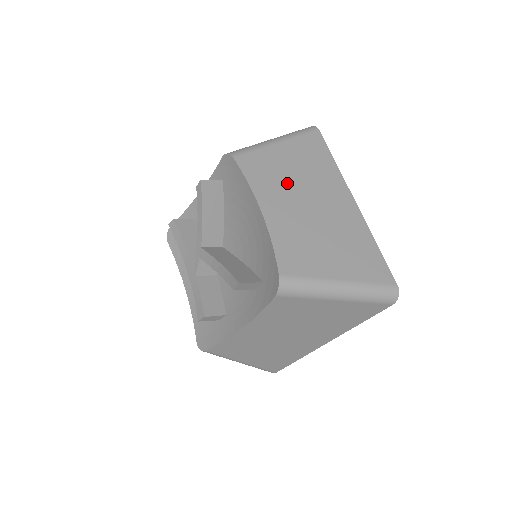
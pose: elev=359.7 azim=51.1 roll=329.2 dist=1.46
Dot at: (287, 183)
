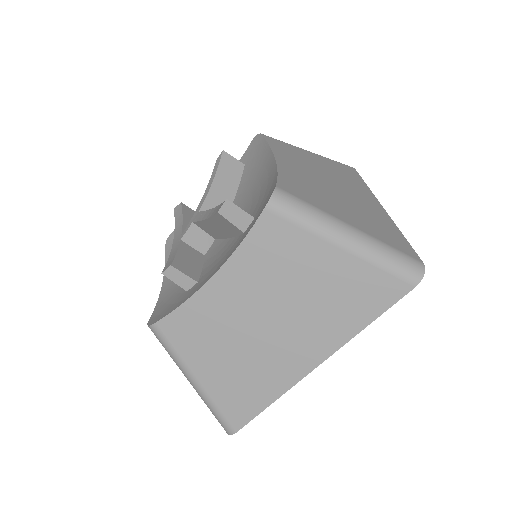
Dot at: (310, 165)
